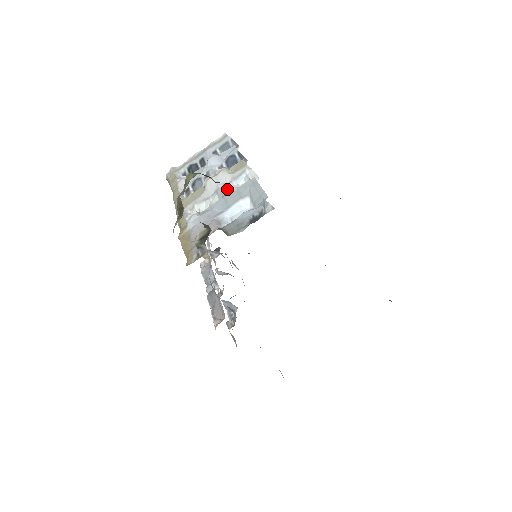
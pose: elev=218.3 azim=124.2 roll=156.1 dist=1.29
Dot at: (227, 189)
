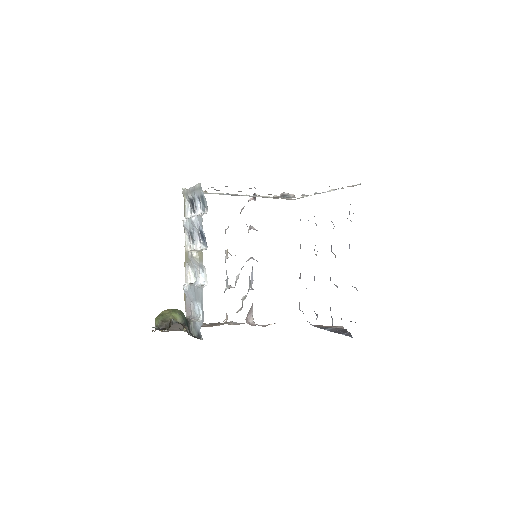
Dot at: (198, 273)
